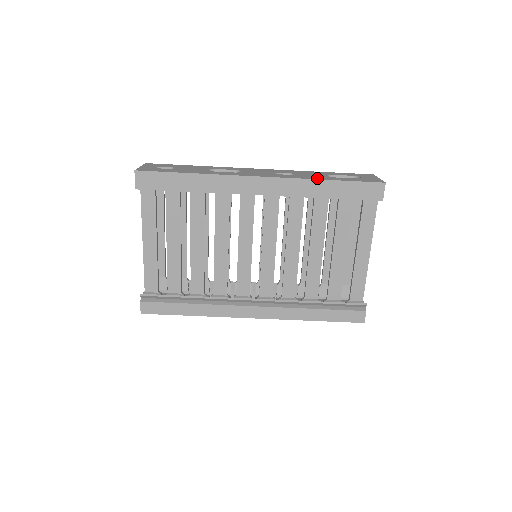
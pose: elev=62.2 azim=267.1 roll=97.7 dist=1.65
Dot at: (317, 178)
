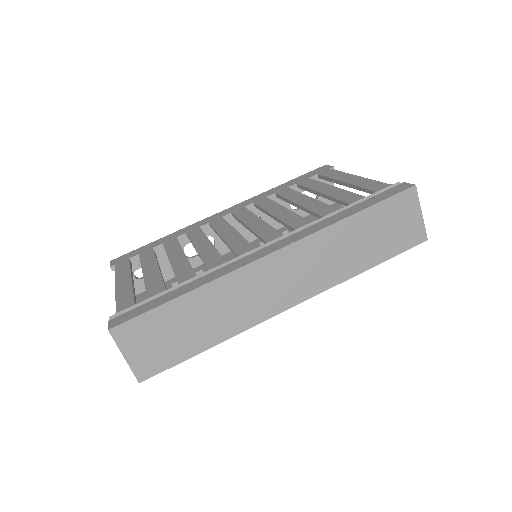
Dot at: occluded
